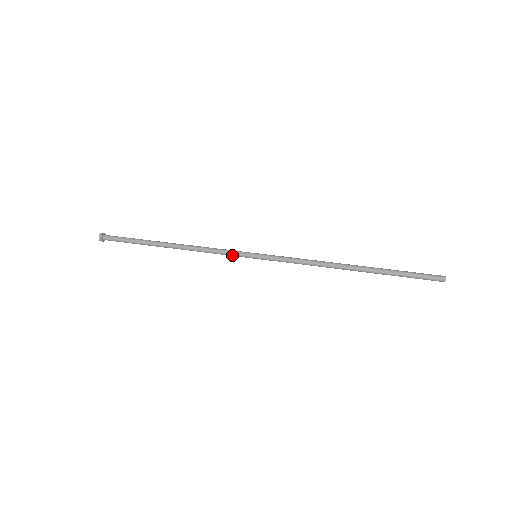
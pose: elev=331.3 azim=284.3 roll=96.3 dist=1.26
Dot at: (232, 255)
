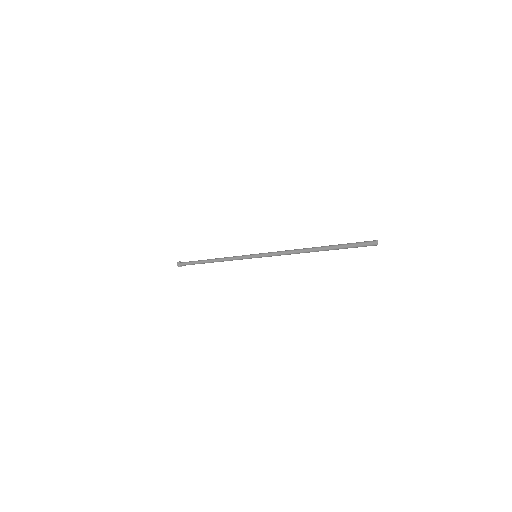
Dot at: (242, 256)
